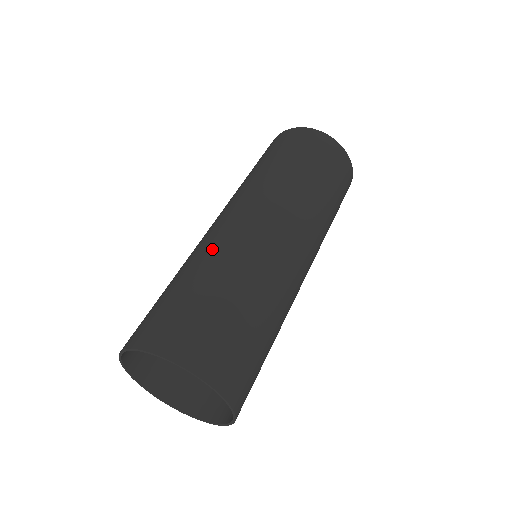
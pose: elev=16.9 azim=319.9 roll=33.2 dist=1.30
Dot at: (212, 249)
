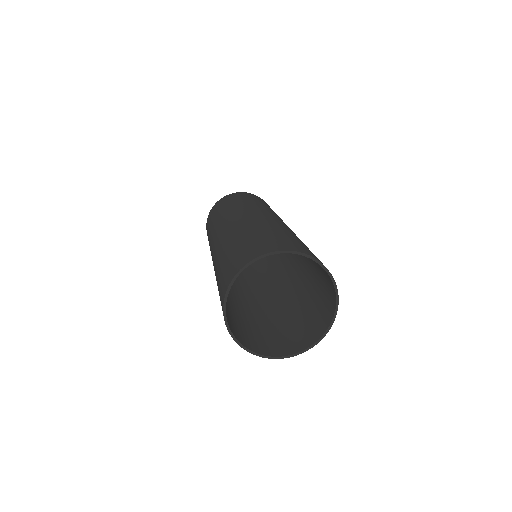
Dot at: (217, 256)
